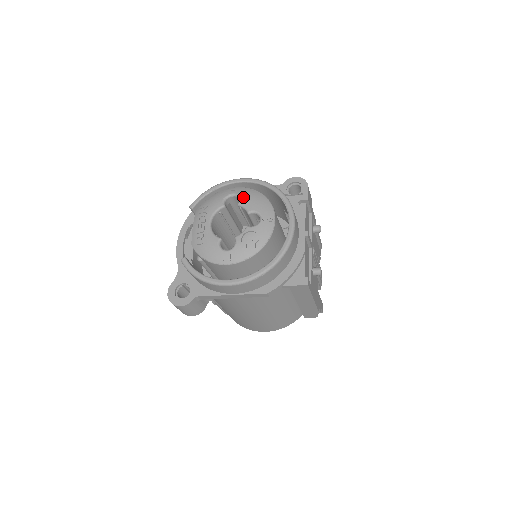
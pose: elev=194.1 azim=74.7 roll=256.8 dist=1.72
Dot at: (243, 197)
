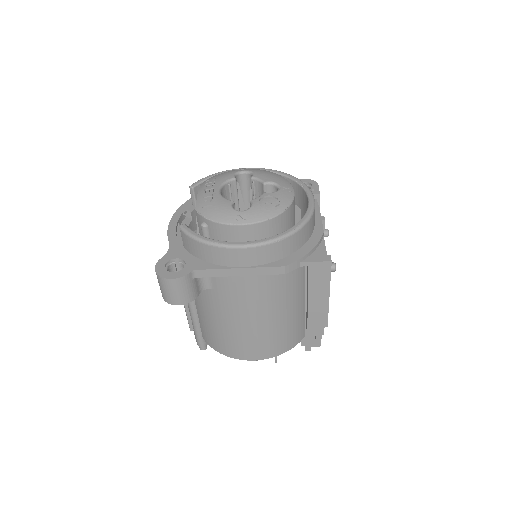
Dot at: (257, 172)
